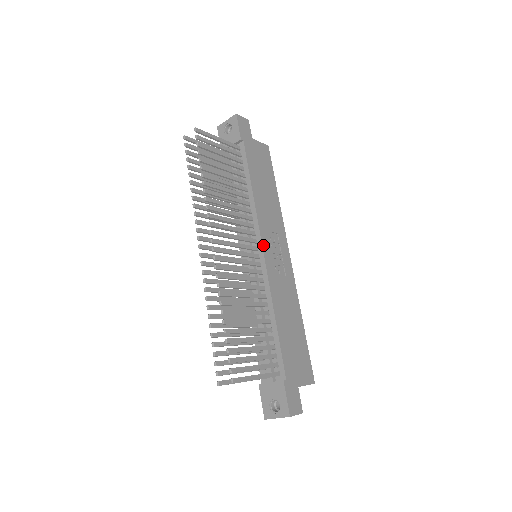
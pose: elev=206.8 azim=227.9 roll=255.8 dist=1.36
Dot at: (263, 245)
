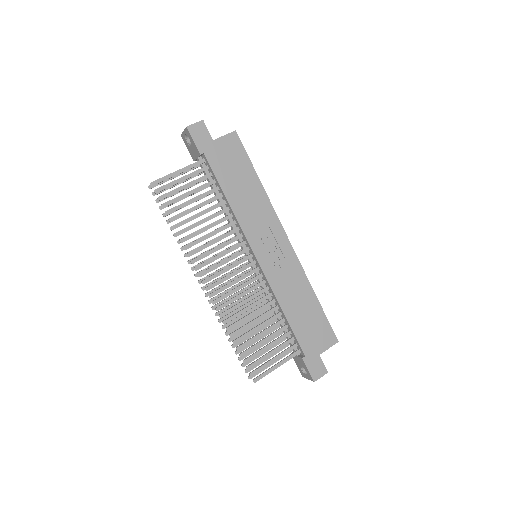
Dot at: (255, 252)
